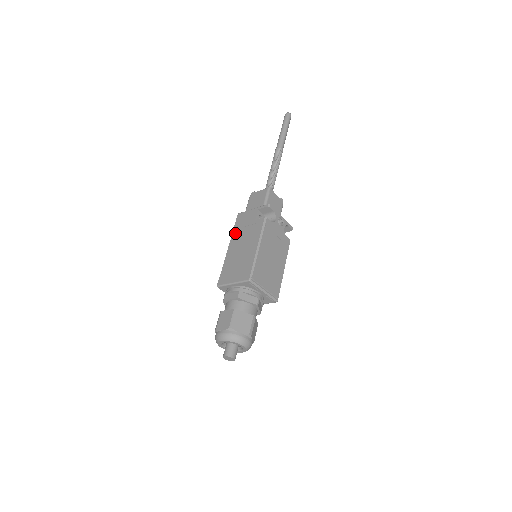
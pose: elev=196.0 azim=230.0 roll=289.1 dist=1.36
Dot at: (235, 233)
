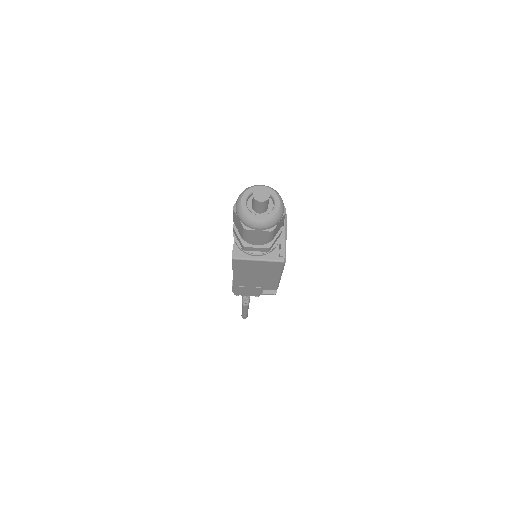
Dot at: occluded
